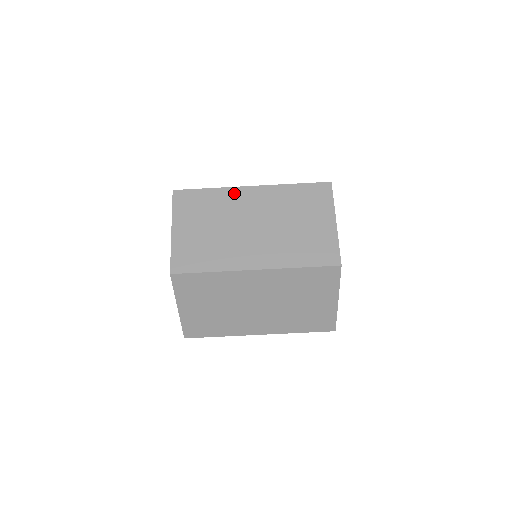
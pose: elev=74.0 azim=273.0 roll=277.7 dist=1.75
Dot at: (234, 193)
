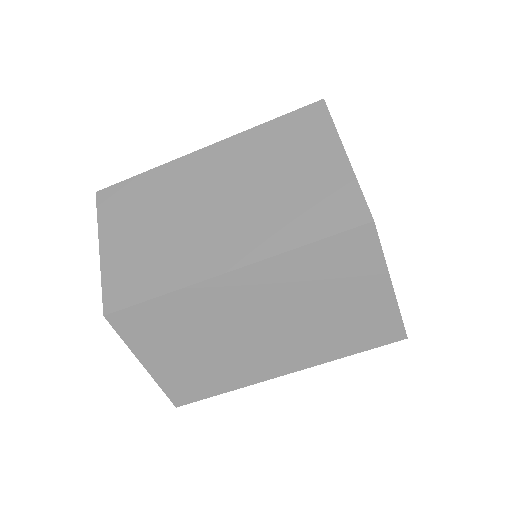
Dot at: (180, 167)
